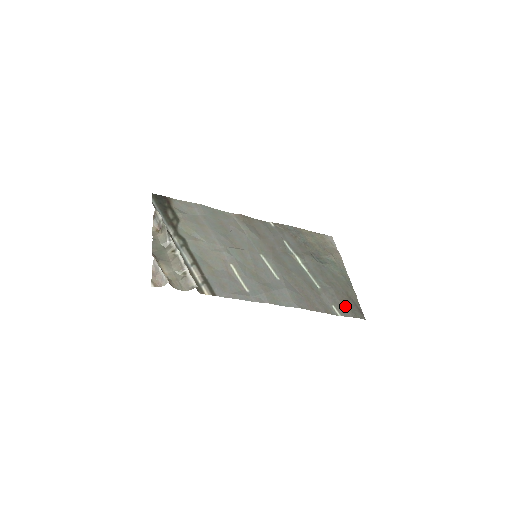
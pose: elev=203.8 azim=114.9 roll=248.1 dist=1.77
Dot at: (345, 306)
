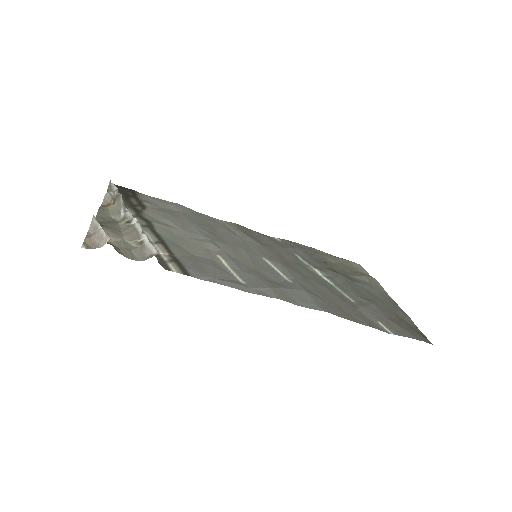
Dot at: (397, 325)
